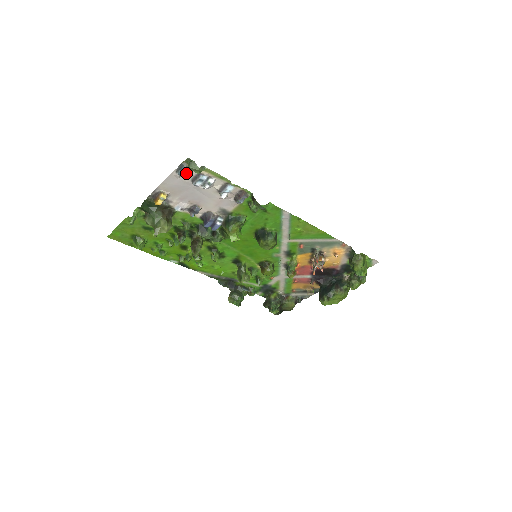
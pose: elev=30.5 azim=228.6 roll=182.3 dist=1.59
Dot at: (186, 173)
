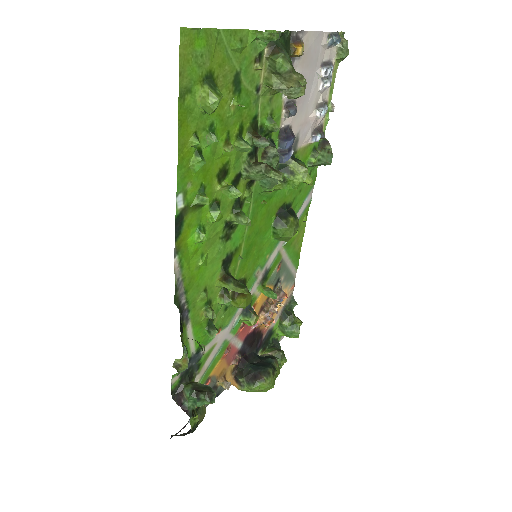
Dot at: (328, 48)
